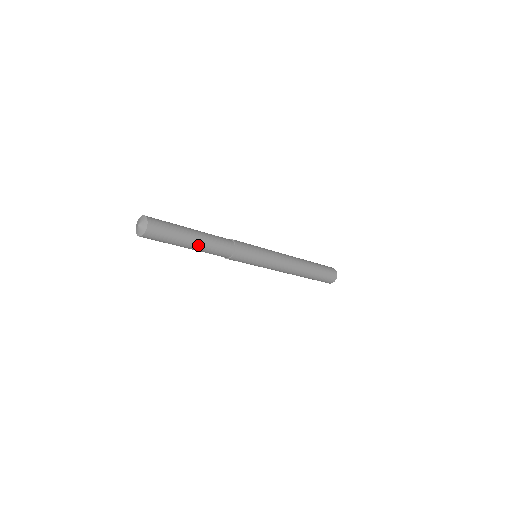
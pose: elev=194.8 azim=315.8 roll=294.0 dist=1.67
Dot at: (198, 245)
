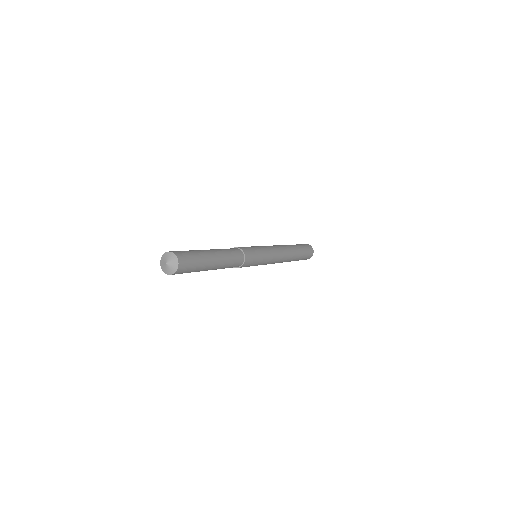
Dot at: (216, 267)
